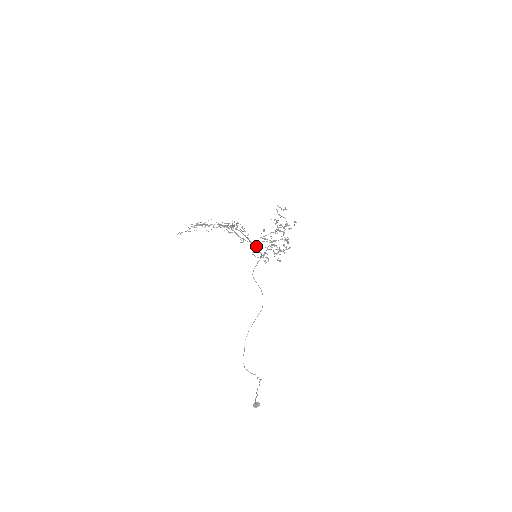
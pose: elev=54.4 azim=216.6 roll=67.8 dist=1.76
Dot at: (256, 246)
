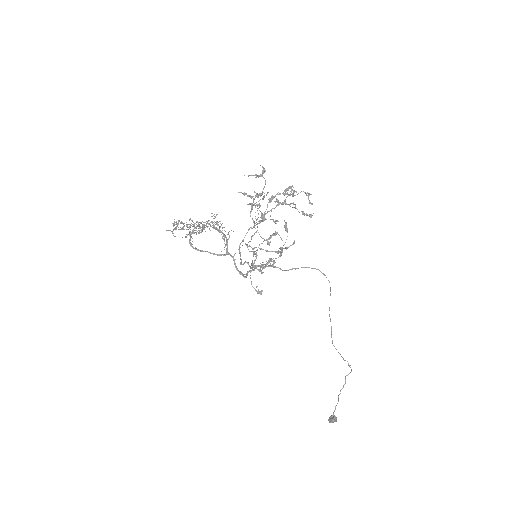
Dot at: occluded
